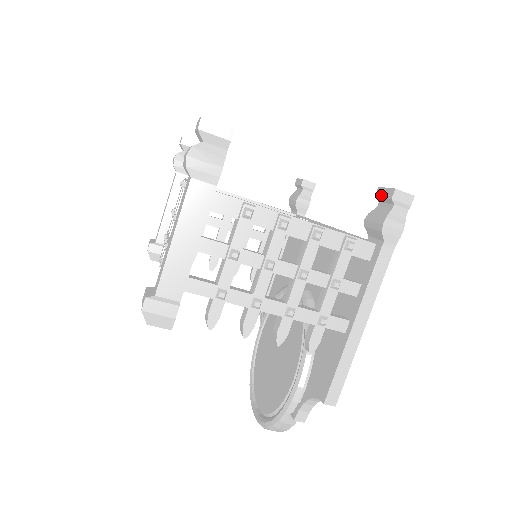
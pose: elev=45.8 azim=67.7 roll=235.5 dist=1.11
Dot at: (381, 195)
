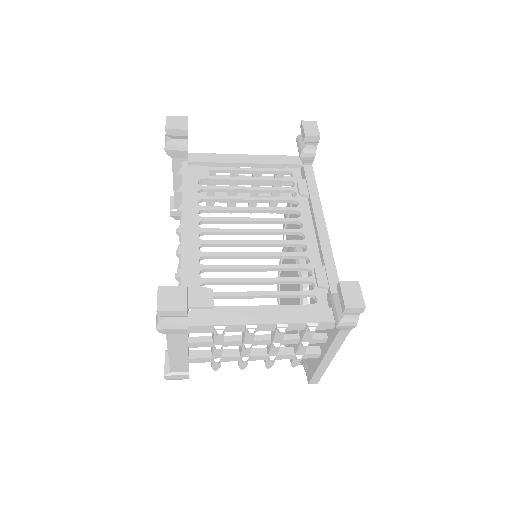
Dot at: (339, 295)
